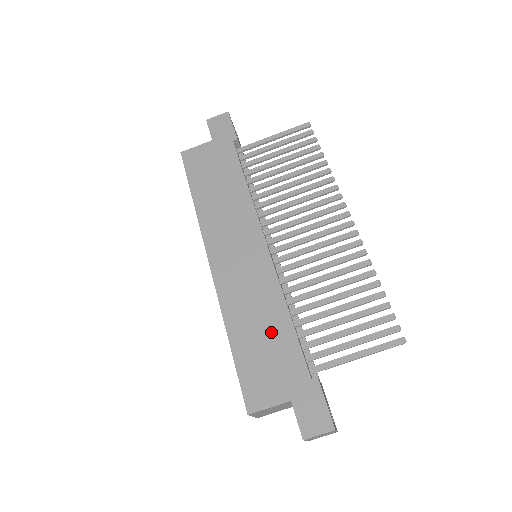
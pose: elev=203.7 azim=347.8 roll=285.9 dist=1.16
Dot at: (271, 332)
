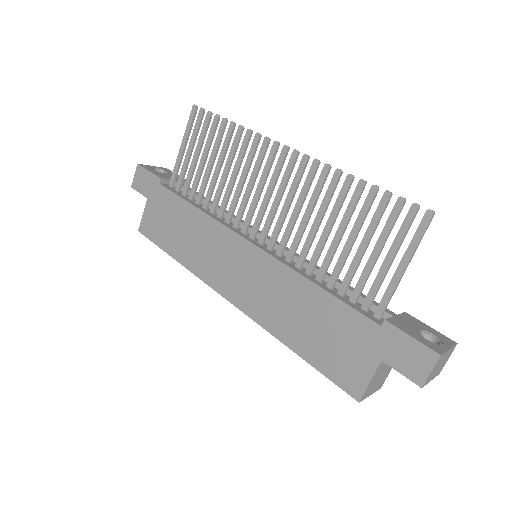
Dot at: (315, 314)
